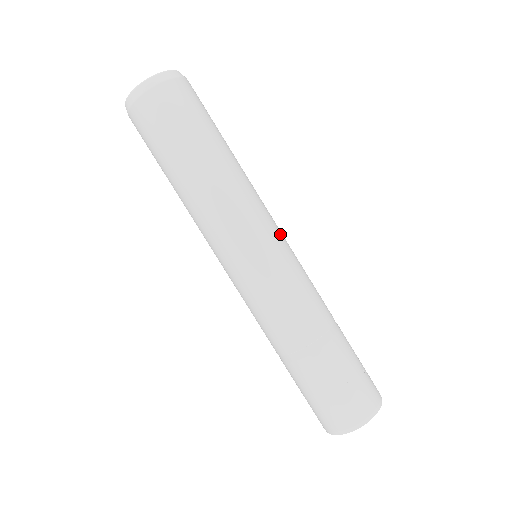
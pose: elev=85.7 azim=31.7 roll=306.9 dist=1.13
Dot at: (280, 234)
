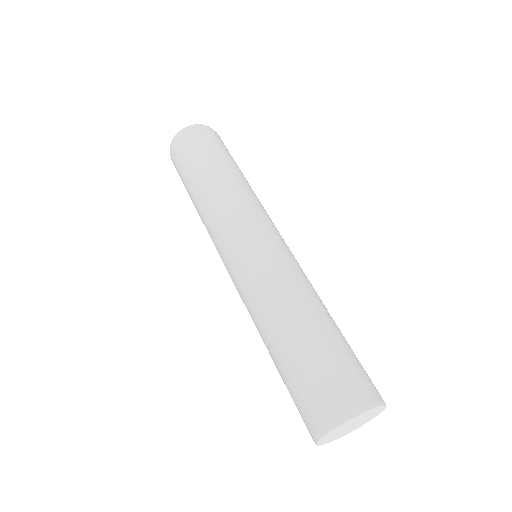
Dot at: occluded
